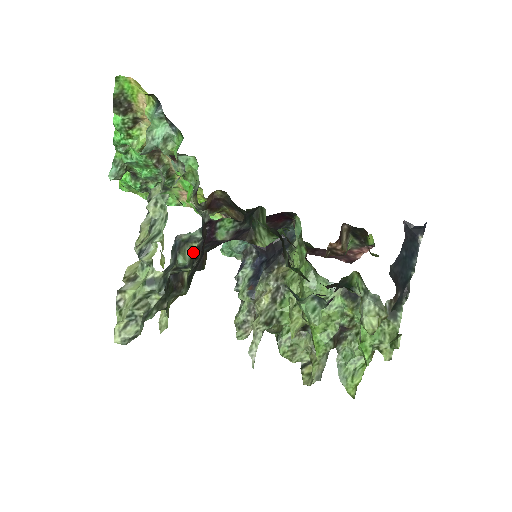
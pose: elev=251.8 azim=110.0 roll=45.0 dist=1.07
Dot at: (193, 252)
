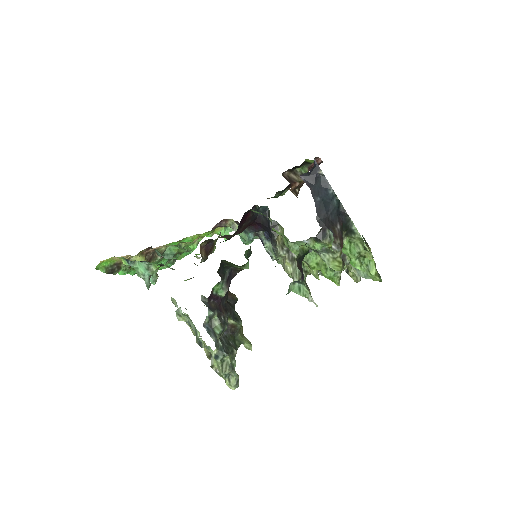
Dot at: (218, 320)
